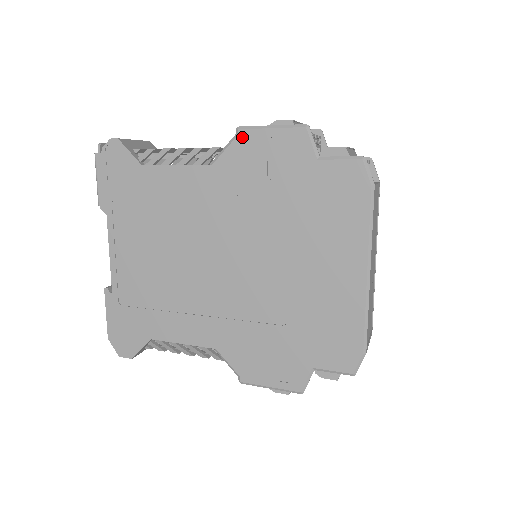
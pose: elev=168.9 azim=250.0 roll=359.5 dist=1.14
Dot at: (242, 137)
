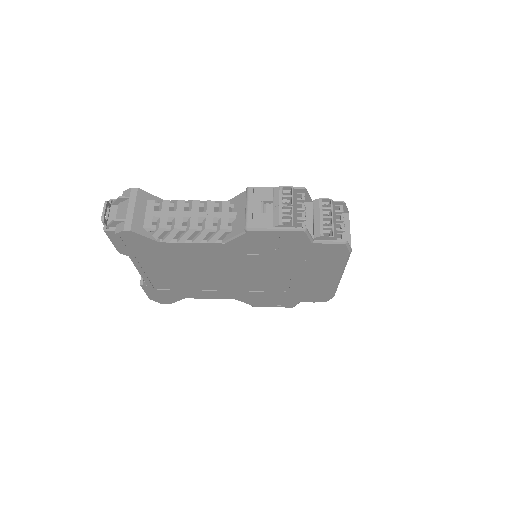
Dot at: (251, 234)
